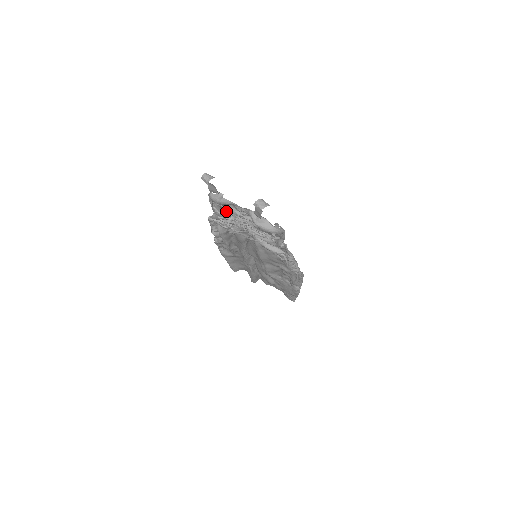
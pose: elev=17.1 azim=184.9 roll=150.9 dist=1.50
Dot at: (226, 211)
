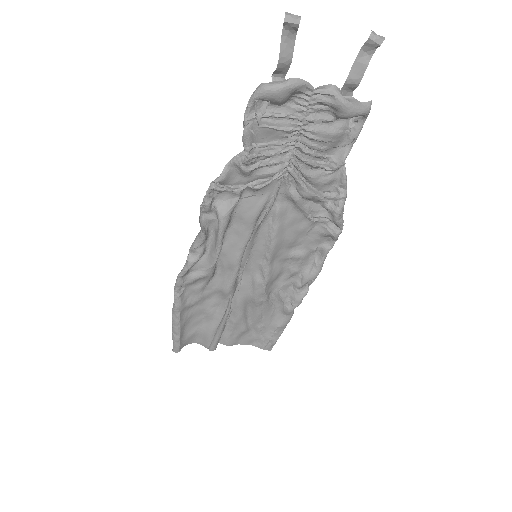
Dot at: (271, 126)
